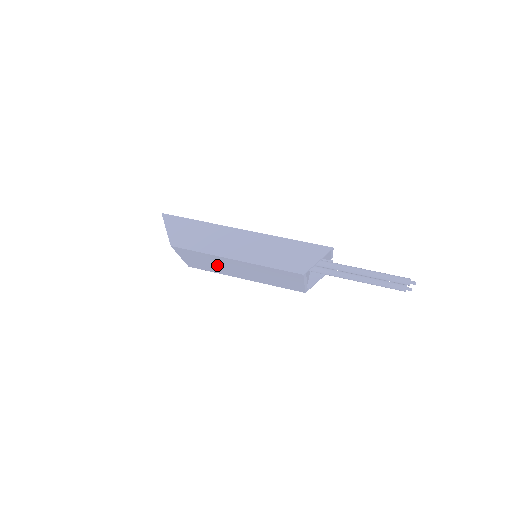
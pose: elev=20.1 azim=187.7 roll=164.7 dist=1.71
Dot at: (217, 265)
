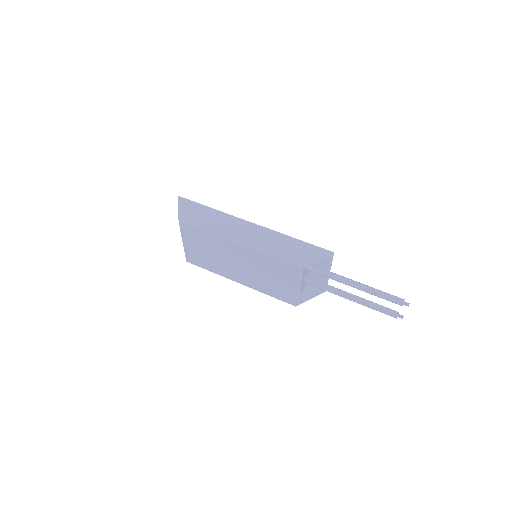
Dot at: (216, 256)
